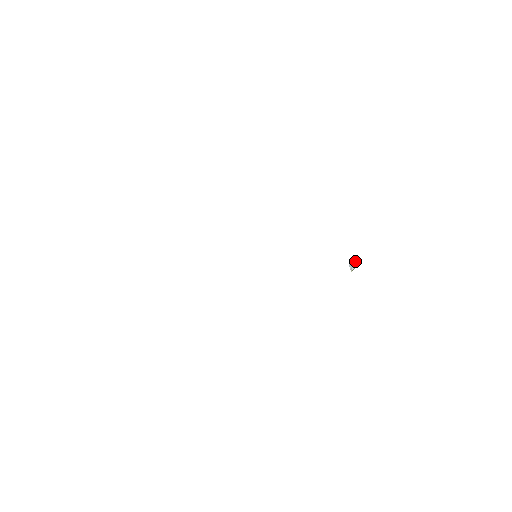
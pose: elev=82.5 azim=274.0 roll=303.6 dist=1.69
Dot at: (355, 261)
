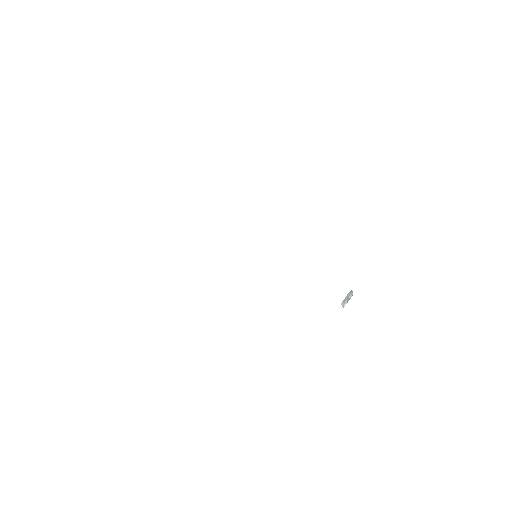
Dot at: (348, 295)
